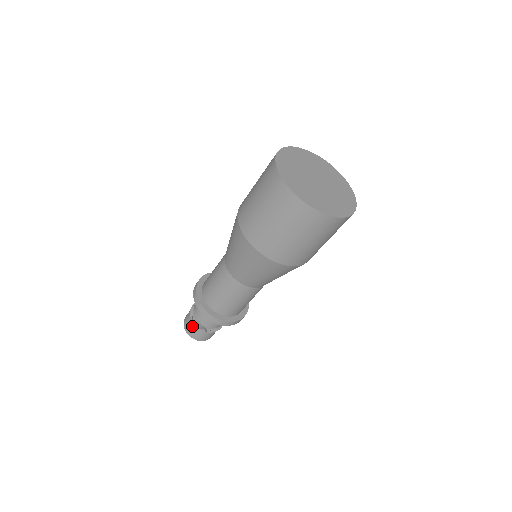
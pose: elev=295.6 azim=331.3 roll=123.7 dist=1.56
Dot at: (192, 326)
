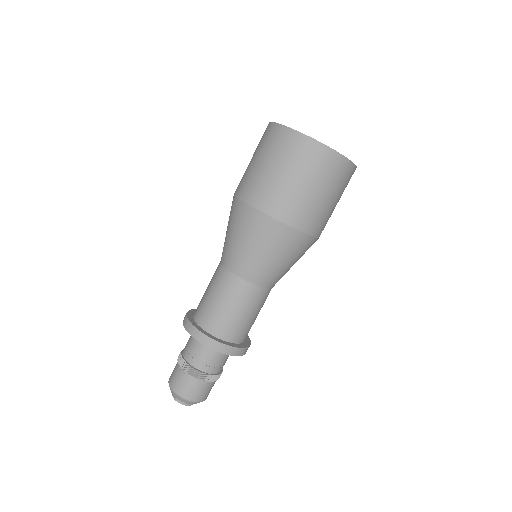
Dot at: (180, 376)
